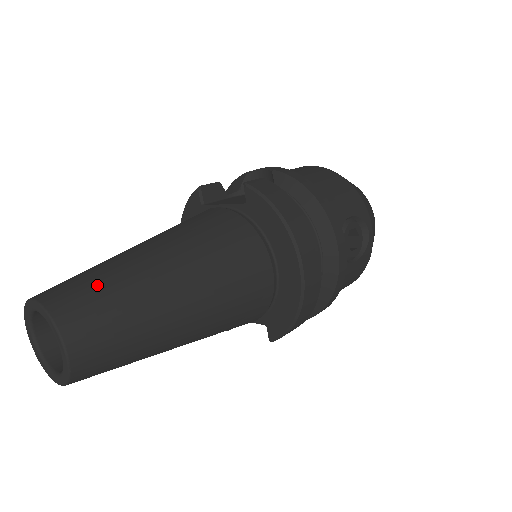
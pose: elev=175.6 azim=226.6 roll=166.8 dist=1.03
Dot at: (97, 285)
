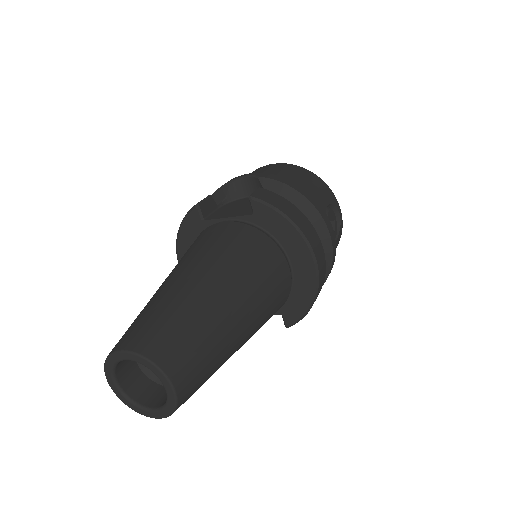
Dot at: (174, 322)
